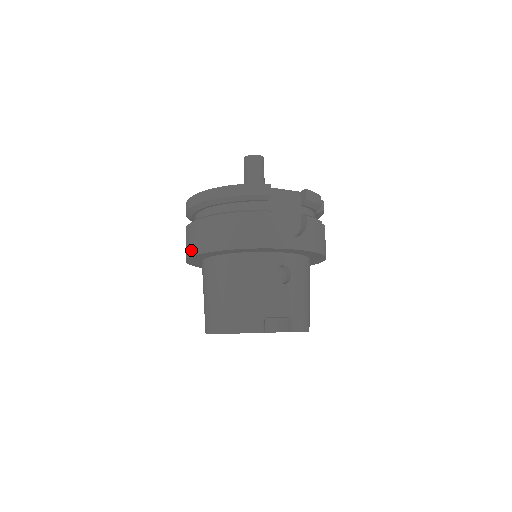
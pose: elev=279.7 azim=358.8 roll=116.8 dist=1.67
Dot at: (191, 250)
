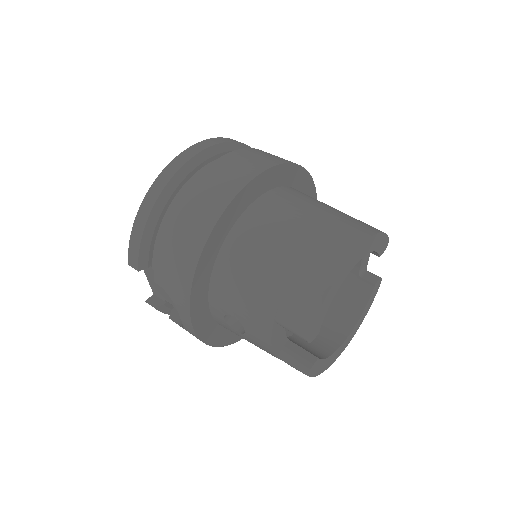
Dot at: (250, 171)
